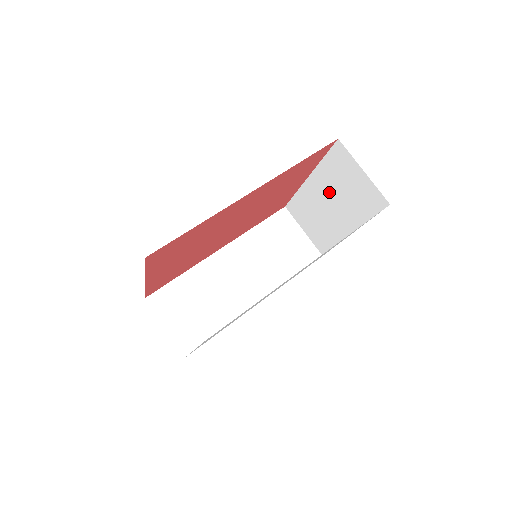
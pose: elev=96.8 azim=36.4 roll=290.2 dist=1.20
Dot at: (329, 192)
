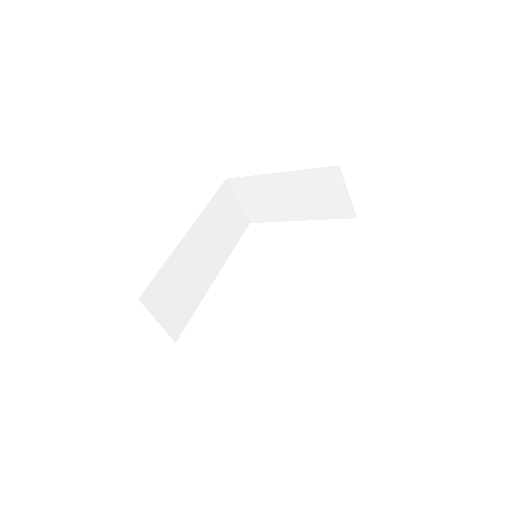
Dot at: (297, 190)
